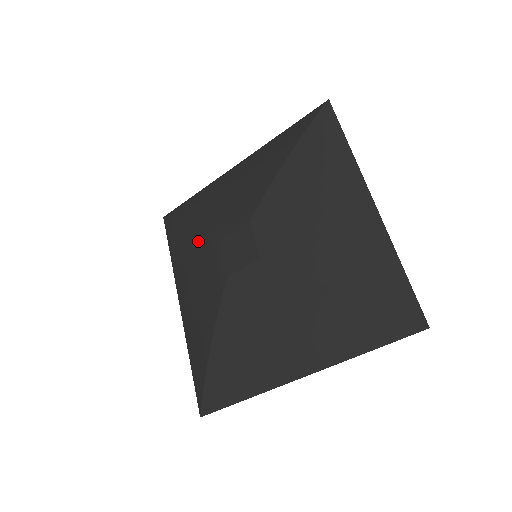
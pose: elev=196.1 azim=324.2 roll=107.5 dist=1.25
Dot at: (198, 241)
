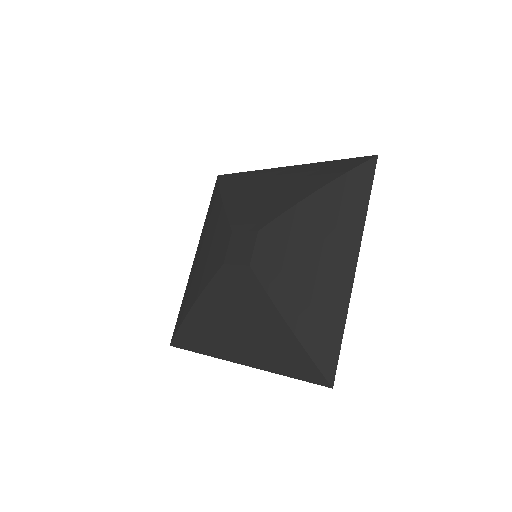
Dot at: (222, 219)
